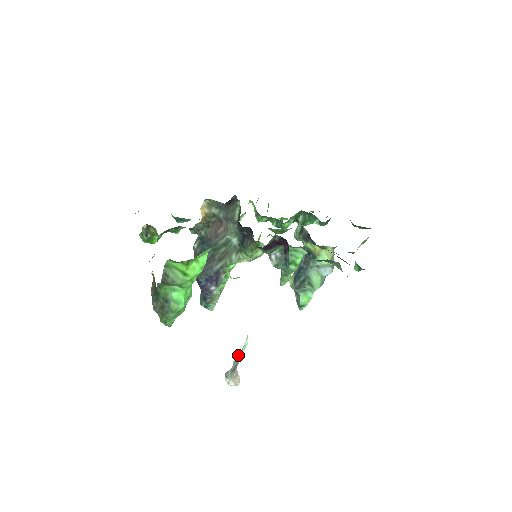
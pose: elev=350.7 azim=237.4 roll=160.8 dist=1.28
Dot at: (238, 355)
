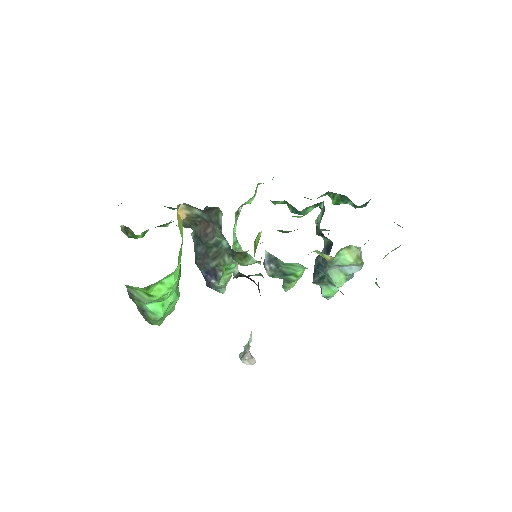
Dot at: (246, 345)
